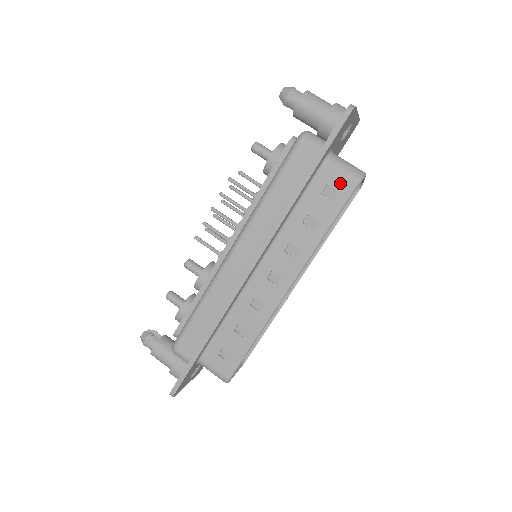
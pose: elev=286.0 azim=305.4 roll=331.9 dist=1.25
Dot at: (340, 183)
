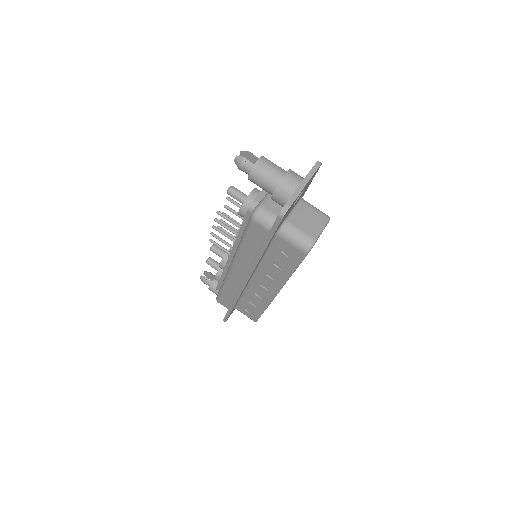
Dot at: (293, 250)
